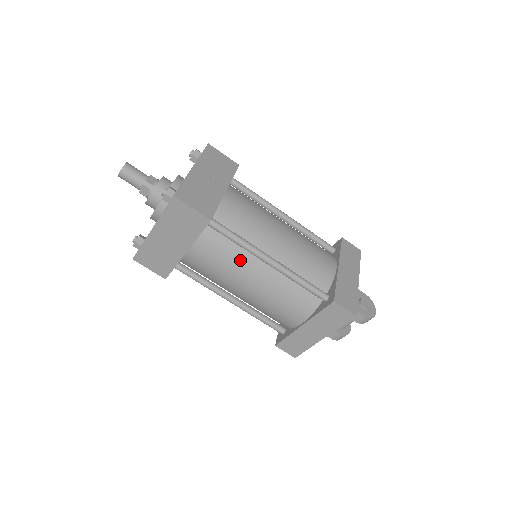
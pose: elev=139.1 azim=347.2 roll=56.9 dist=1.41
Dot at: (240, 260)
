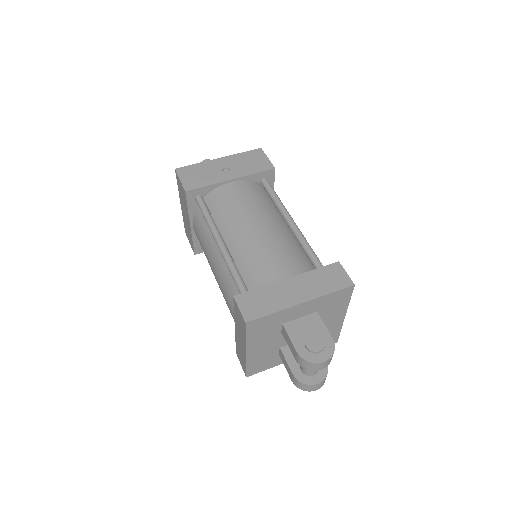
Dot at: (209, 239)
